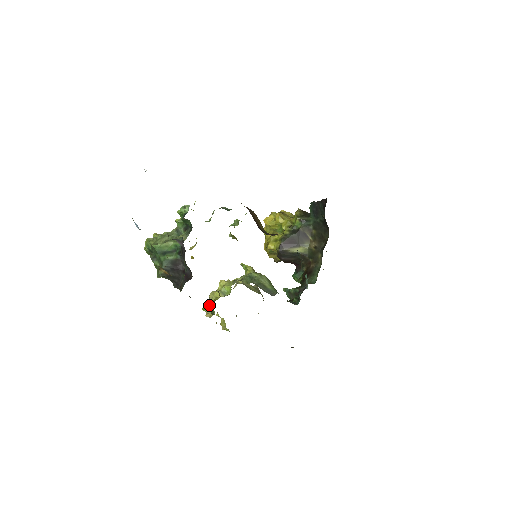
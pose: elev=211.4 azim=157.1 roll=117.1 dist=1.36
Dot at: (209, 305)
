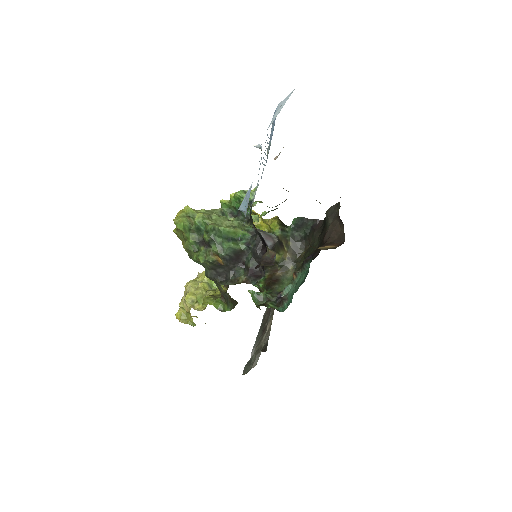
Dot at: (223, 300)
